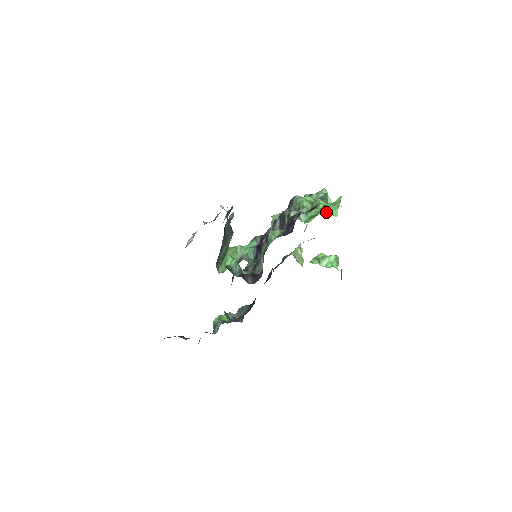
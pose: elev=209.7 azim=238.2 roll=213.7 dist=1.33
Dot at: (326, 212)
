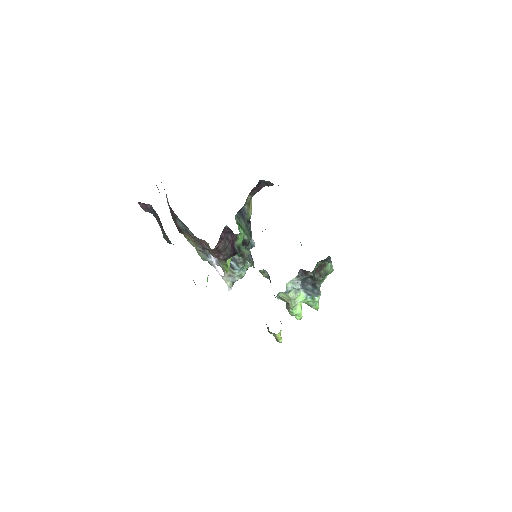
Dot at: occluded
